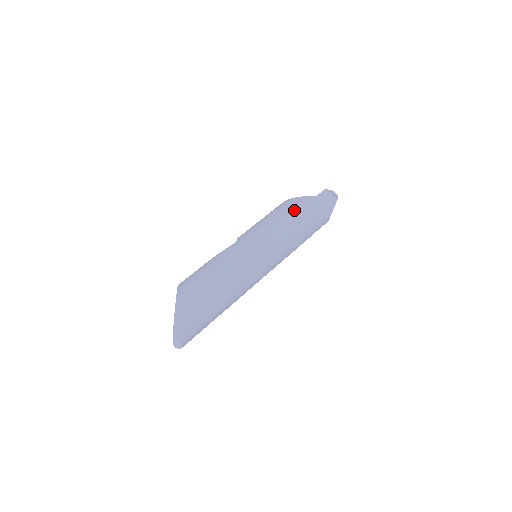
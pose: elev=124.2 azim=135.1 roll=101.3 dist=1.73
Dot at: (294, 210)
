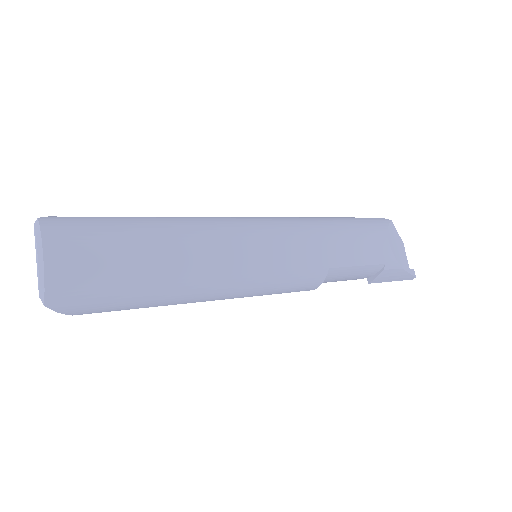
Dot at: occluded
